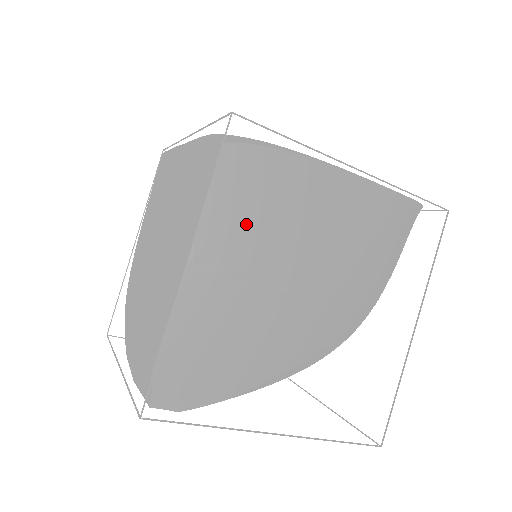
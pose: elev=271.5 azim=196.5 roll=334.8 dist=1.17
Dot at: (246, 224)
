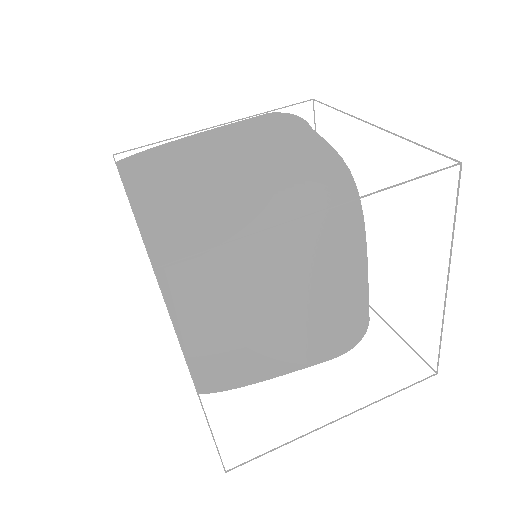
Dot at: (161, 169)
